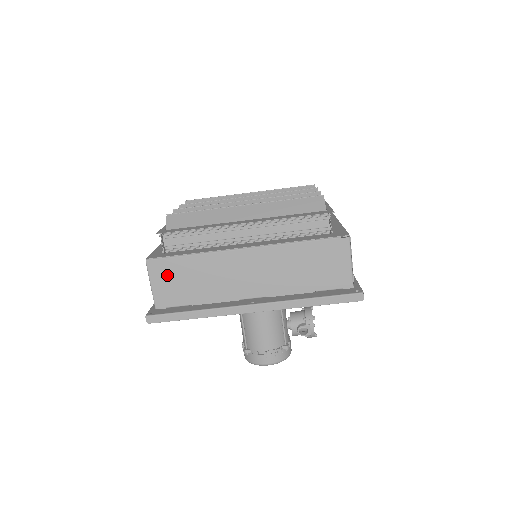
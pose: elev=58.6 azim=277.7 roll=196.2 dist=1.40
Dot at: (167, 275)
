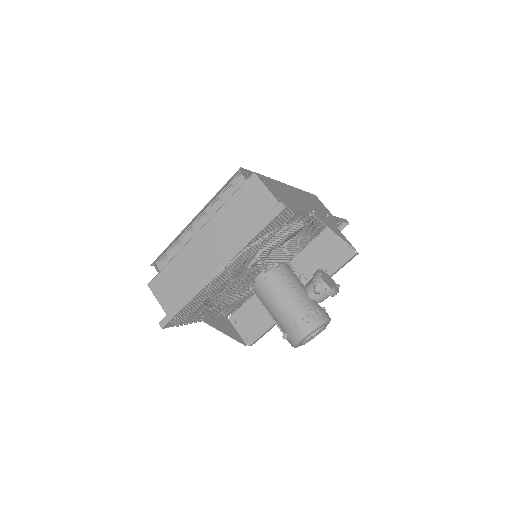
Dot at: (163, 287)
